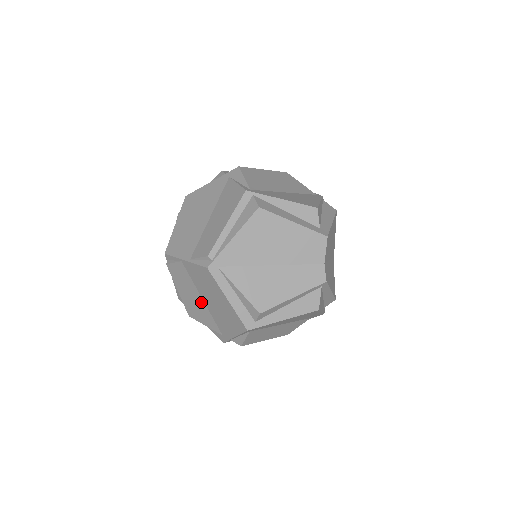
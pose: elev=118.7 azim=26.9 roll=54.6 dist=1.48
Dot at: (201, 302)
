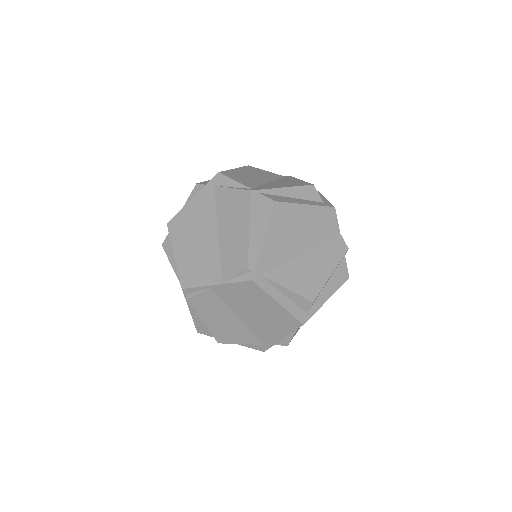
Dot at: (236, 321)
